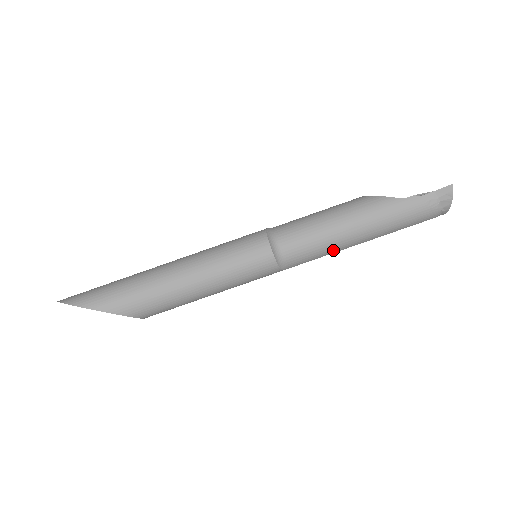
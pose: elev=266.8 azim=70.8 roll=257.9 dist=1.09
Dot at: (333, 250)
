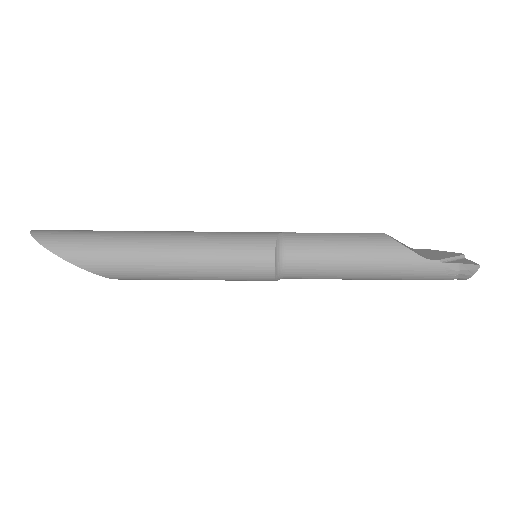
Dot at: occluded
